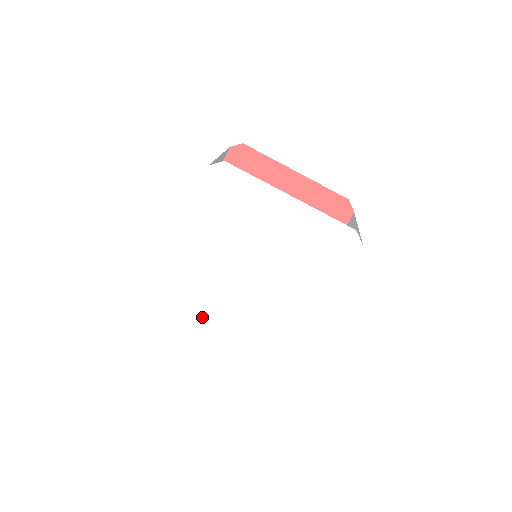
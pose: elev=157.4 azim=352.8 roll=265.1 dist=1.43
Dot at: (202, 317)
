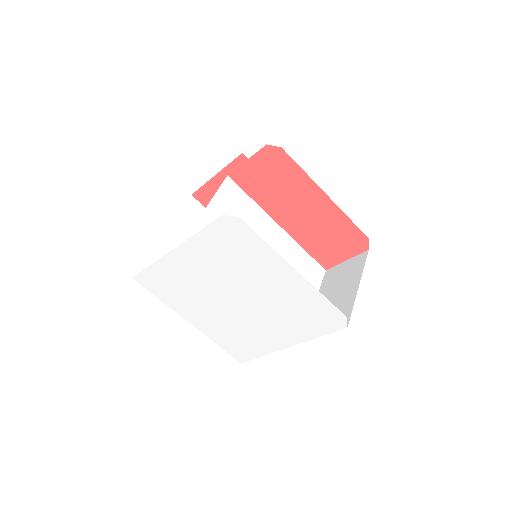
Dot at: (185, 303)
